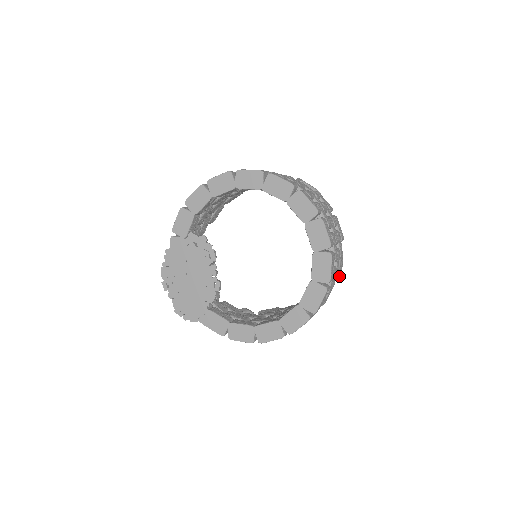
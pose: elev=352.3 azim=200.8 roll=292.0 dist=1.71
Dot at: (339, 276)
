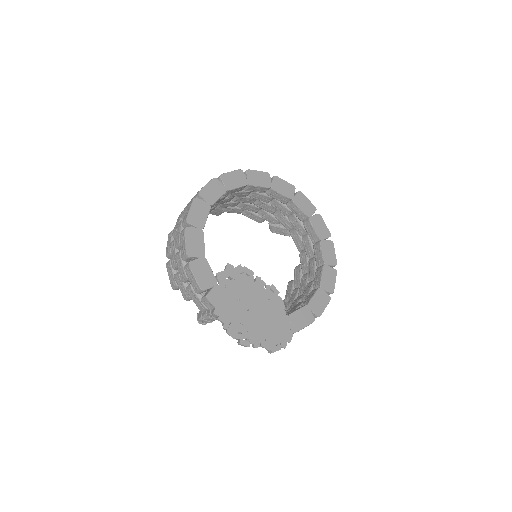
Dot at: occluded
